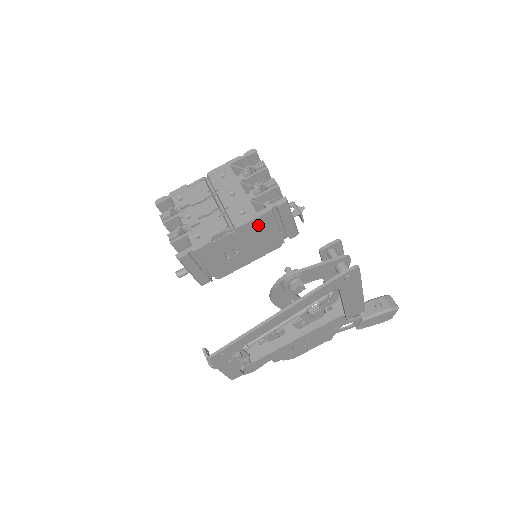
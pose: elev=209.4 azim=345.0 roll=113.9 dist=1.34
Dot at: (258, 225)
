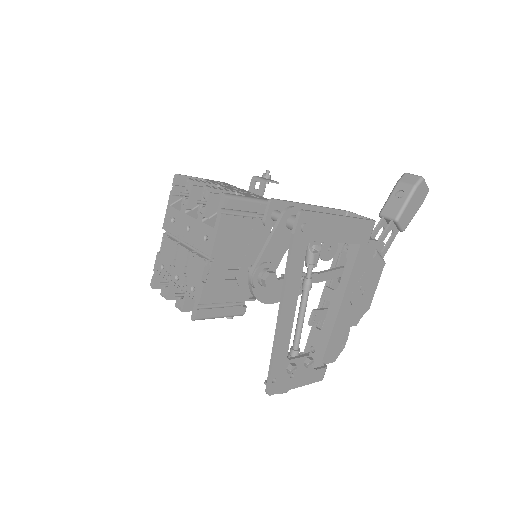
Dot at: (227, 235)
